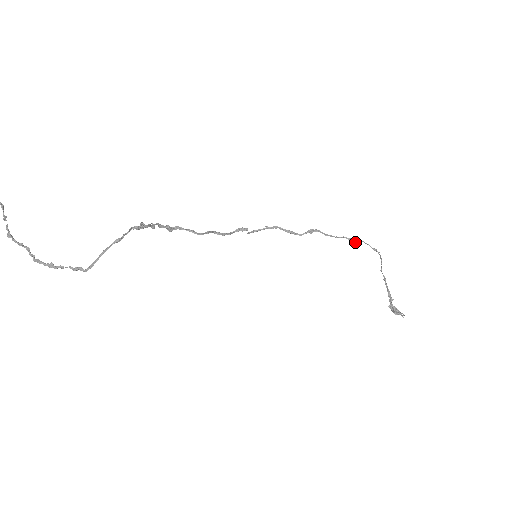
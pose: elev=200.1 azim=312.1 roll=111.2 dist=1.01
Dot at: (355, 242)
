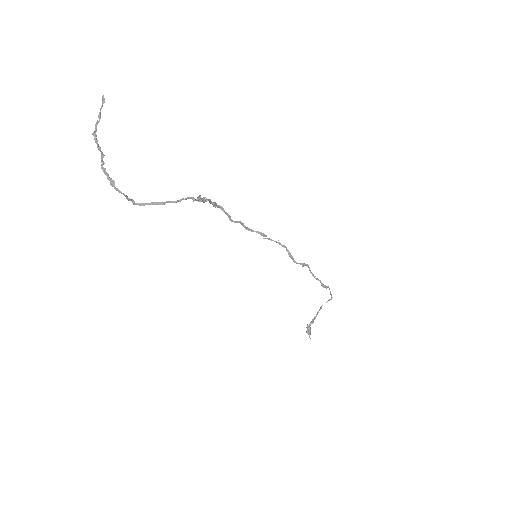
Dot at: (324, 287)
